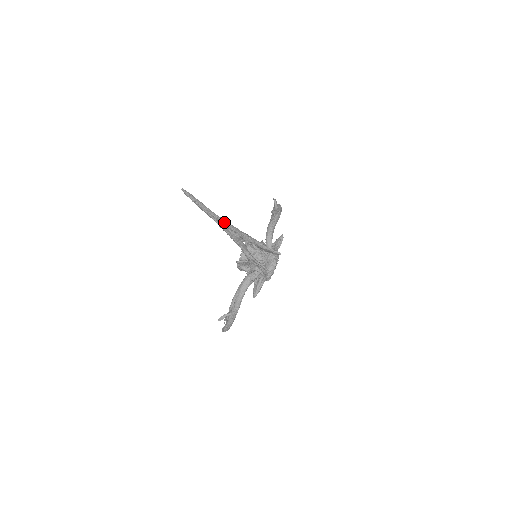
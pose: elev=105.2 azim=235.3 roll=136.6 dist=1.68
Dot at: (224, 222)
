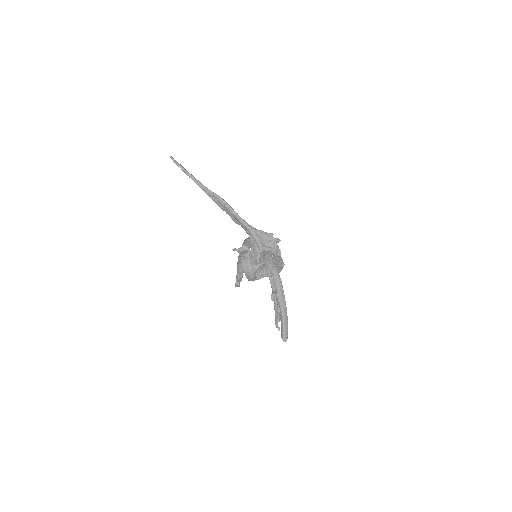
Dot at: occluded
